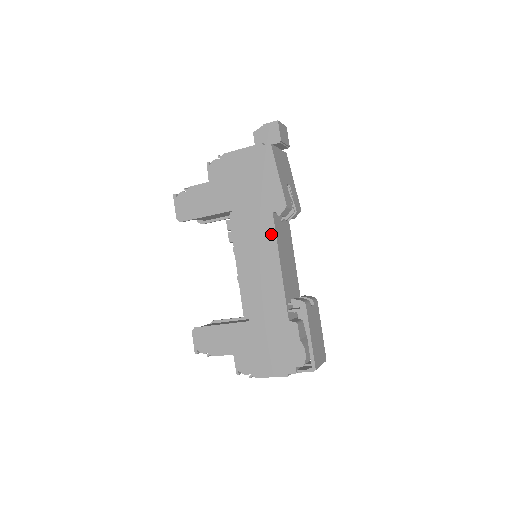
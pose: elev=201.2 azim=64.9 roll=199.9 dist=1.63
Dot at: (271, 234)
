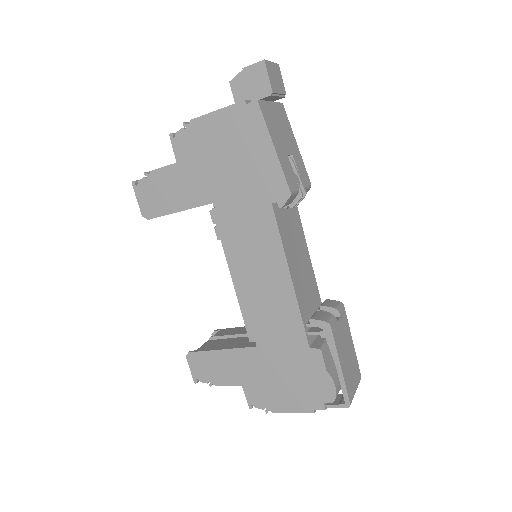
Dot at: (273, 234)
